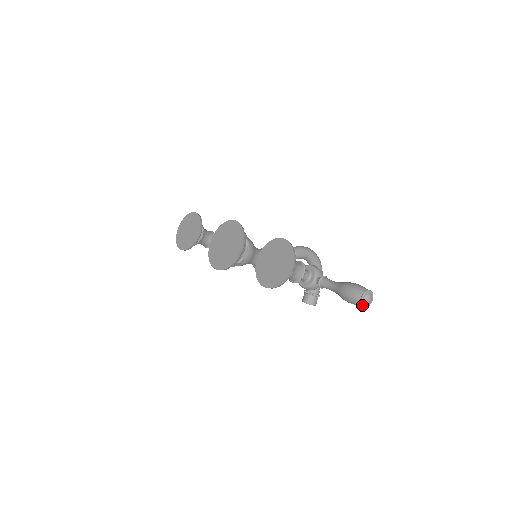
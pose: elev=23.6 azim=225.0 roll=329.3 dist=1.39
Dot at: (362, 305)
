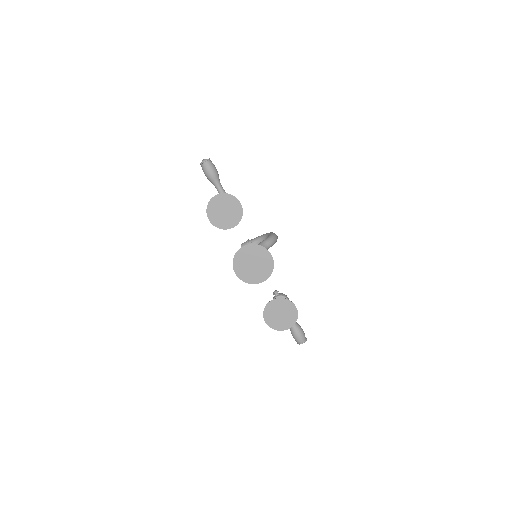
Dot at: occluded
